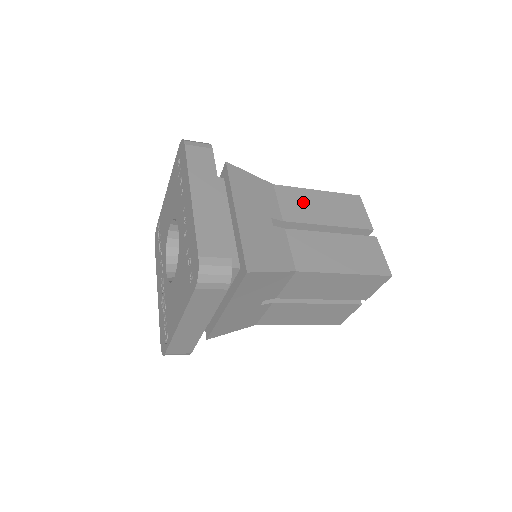
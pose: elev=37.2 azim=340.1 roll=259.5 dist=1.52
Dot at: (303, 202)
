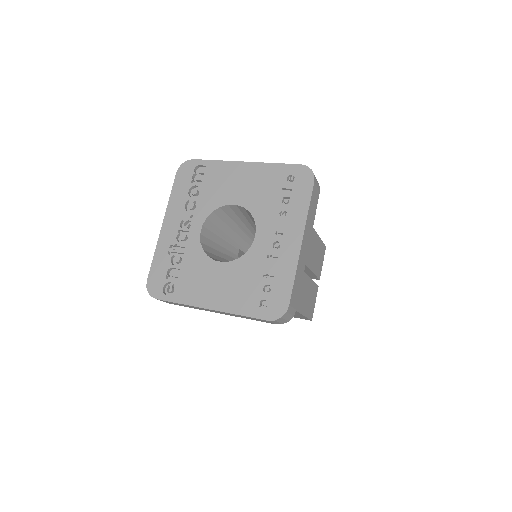
Dot at: (311, 244)
